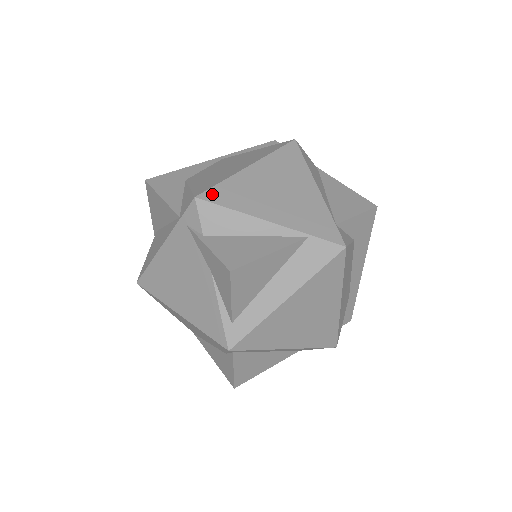
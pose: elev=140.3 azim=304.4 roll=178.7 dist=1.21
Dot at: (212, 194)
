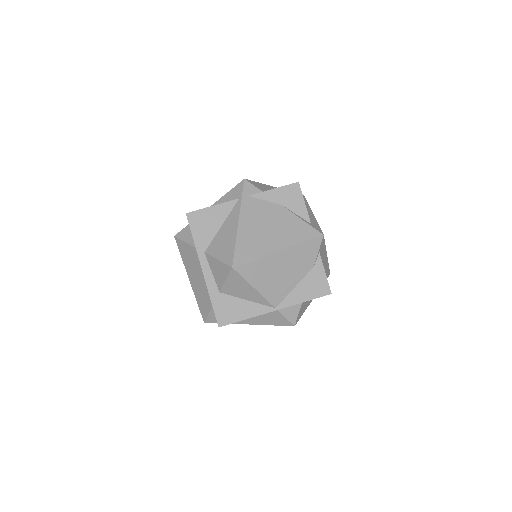
Dot at: occluded
